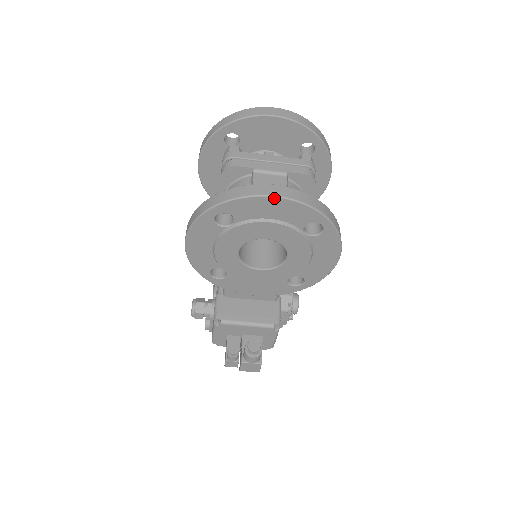
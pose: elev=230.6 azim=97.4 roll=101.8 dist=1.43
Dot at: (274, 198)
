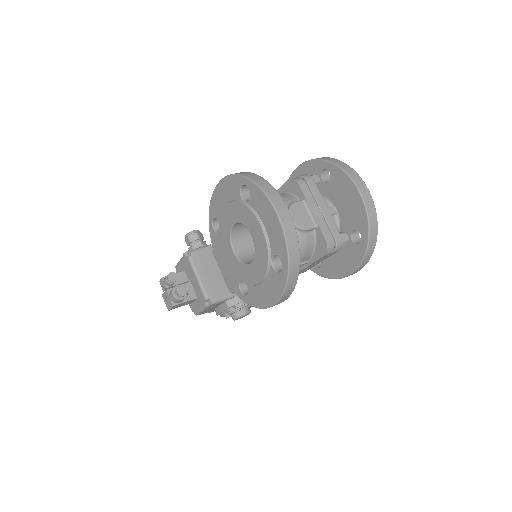
Dot at: (276, 213)
